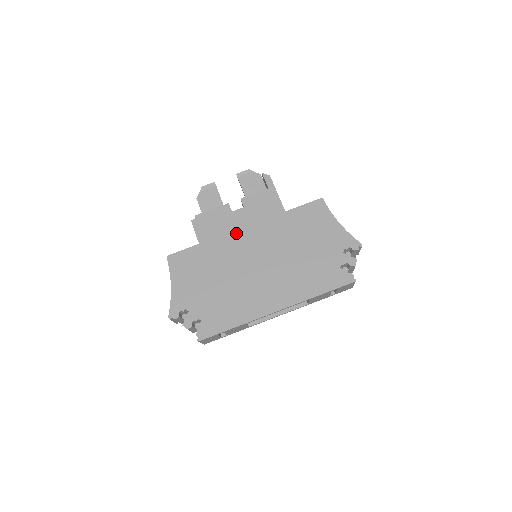
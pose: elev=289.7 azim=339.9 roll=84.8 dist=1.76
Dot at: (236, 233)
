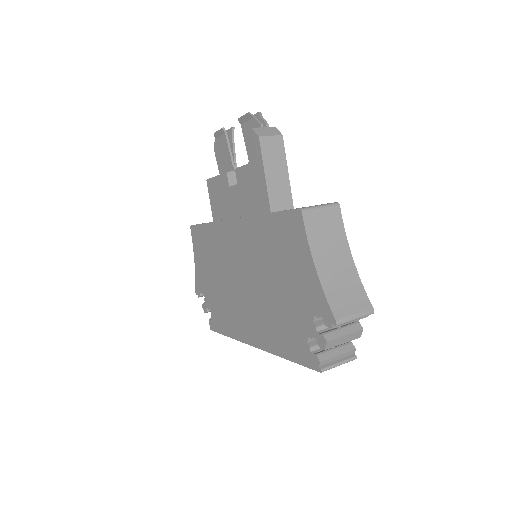
Dot at: (226, 224)
